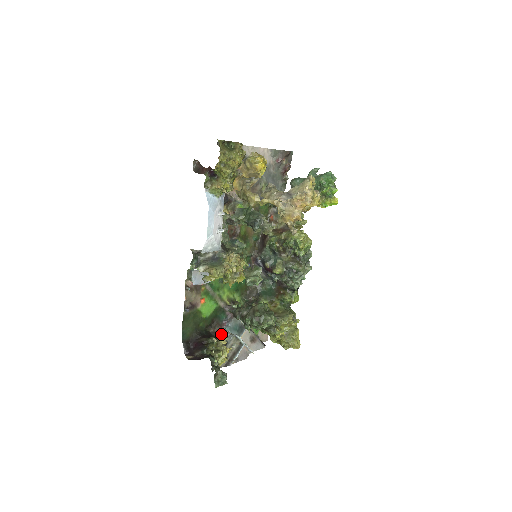
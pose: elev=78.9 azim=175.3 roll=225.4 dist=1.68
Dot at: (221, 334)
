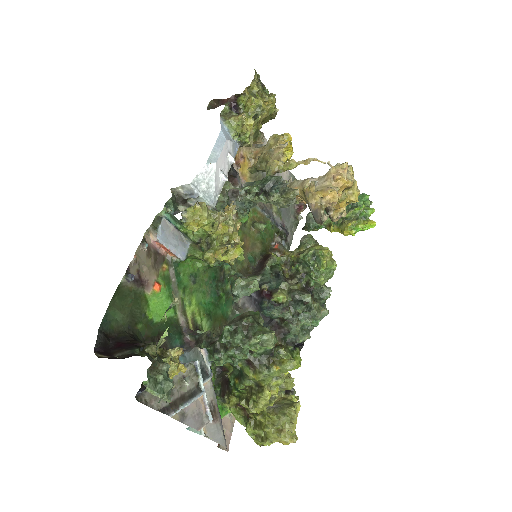
Dot at: occluded
